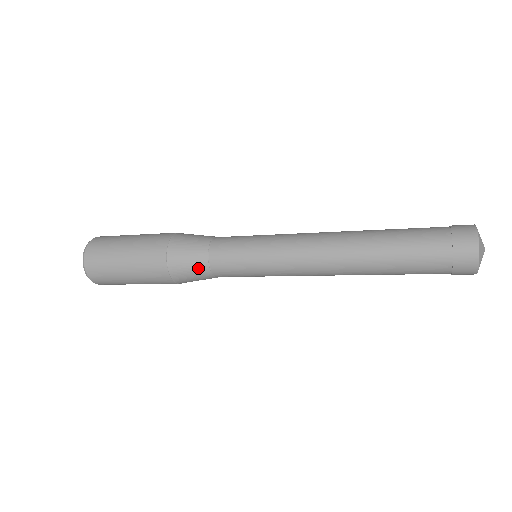
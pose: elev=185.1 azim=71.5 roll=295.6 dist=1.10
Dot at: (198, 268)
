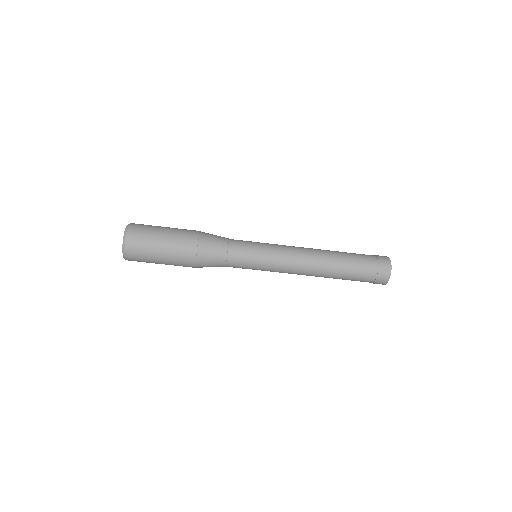
Dot at: (220, 244)
